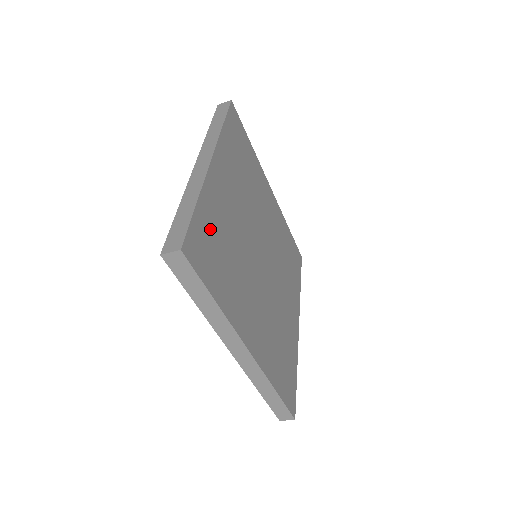
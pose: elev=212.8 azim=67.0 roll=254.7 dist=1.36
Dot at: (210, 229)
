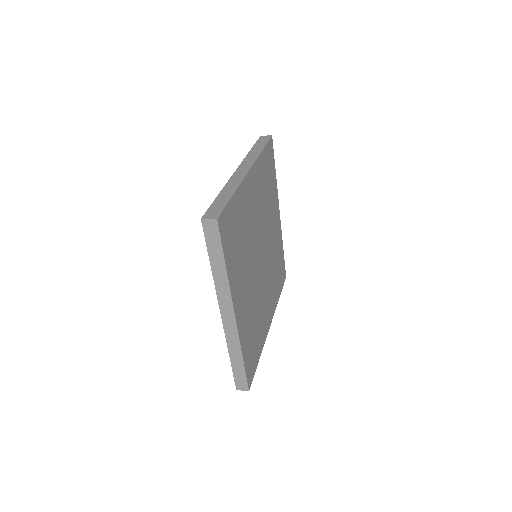
Dot at: (236, 217)
